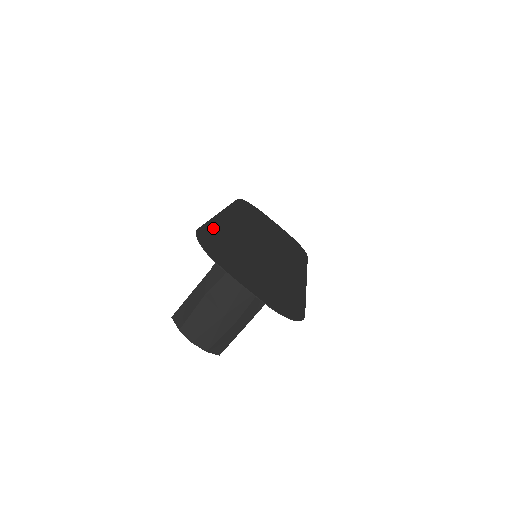
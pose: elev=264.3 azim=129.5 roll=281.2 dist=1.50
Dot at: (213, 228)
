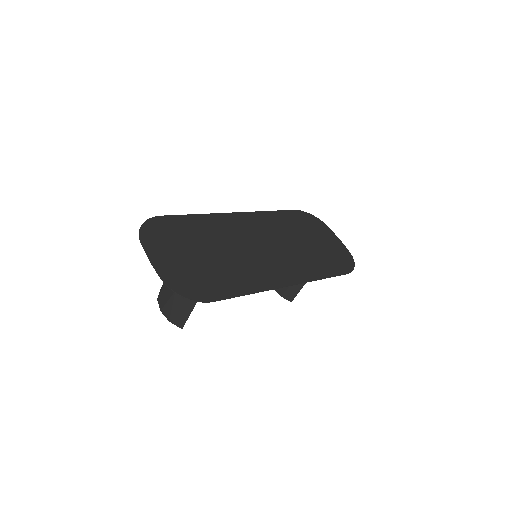
Dot at: (188, 219)
